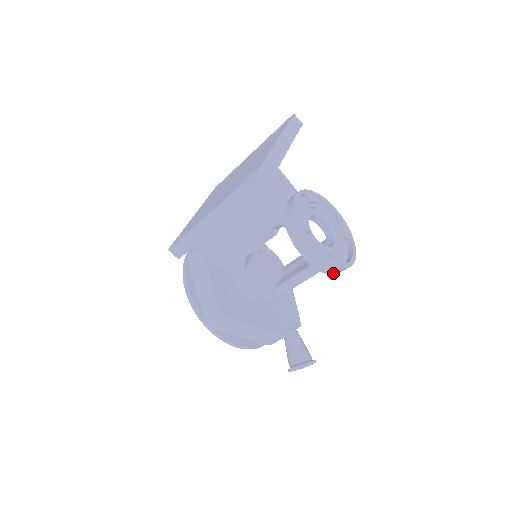
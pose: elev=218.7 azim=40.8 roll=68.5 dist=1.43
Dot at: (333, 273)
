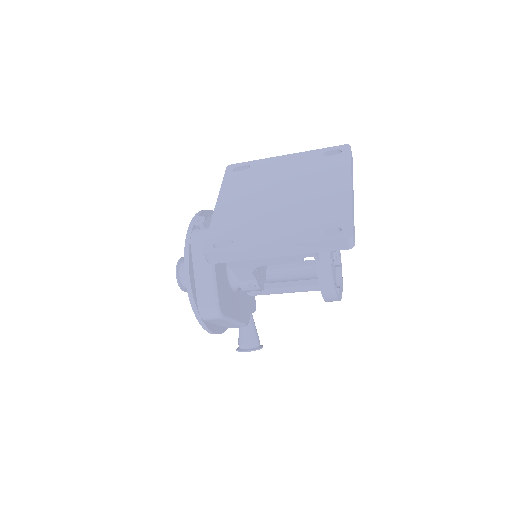
Dot at: occluded
